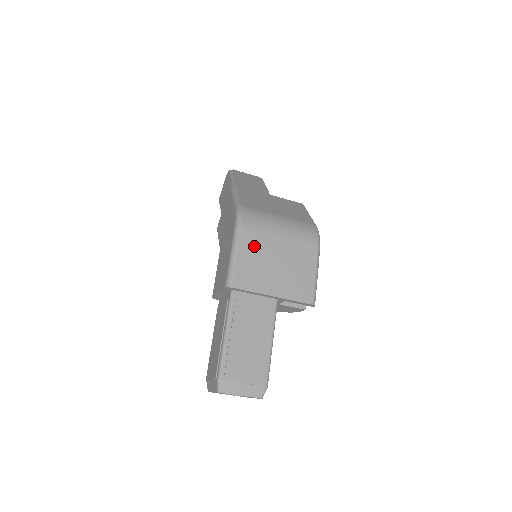
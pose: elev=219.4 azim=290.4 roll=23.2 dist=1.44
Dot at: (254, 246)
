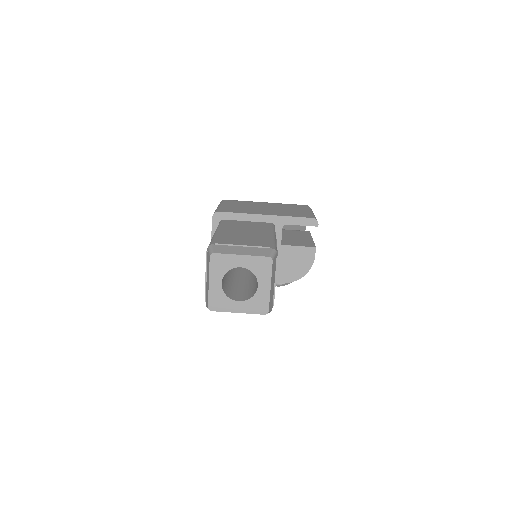
Dot at: (239, 204)
